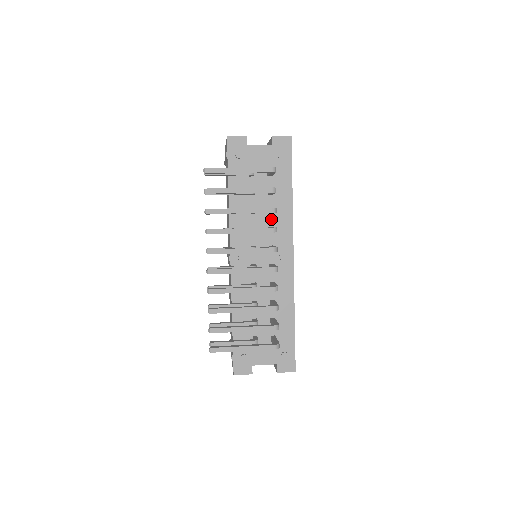
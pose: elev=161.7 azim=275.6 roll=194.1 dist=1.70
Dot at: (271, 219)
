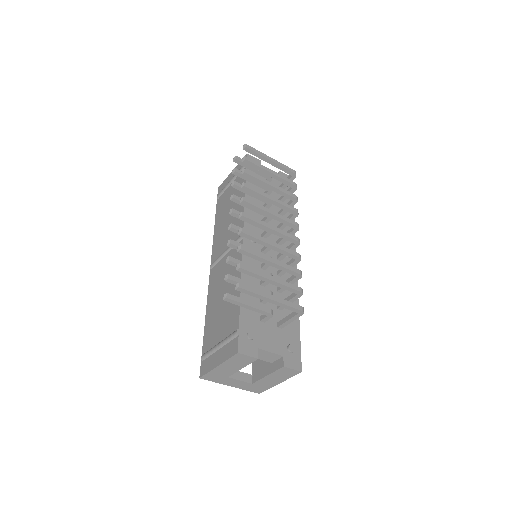
Dot at: (278, 223)
